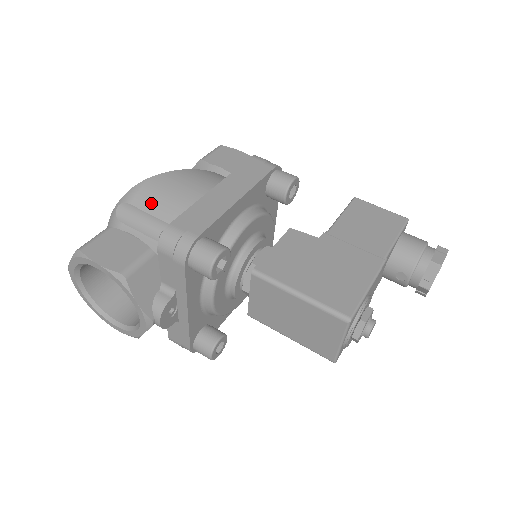
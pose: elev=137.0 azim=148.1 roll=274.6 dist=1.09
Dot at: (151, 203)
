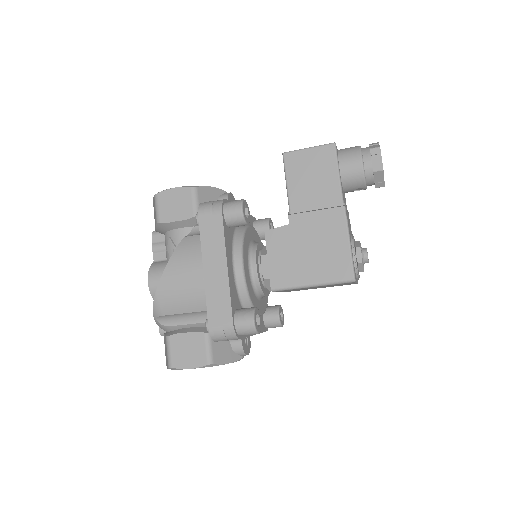
Dot at: (176, 307)
